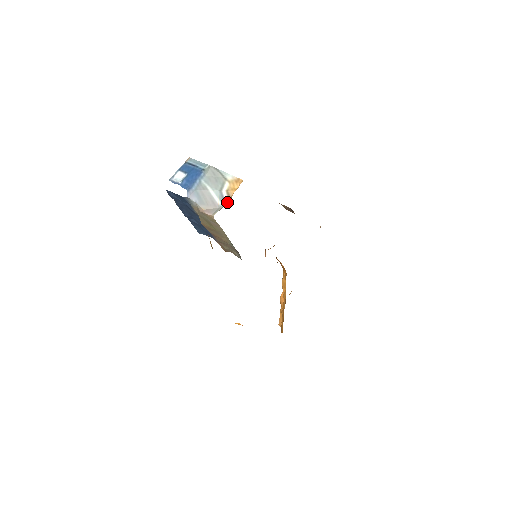
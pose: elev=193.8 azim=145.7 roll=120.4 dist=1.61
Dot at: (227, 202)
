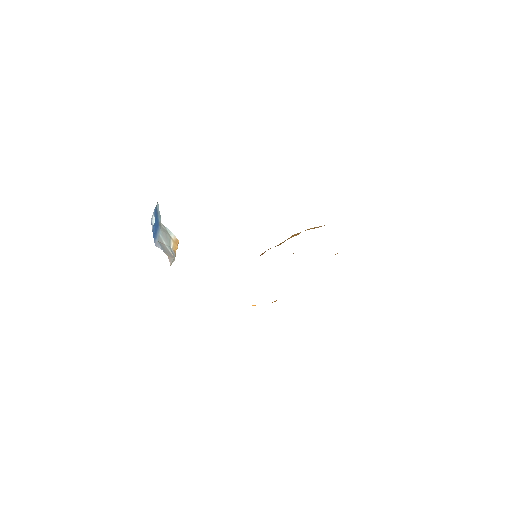
Dot at: occluded
